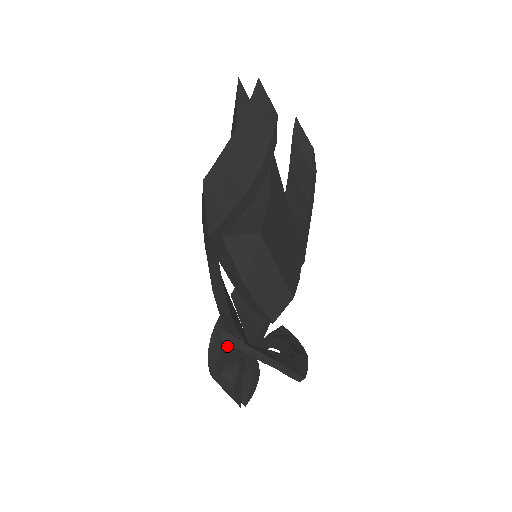
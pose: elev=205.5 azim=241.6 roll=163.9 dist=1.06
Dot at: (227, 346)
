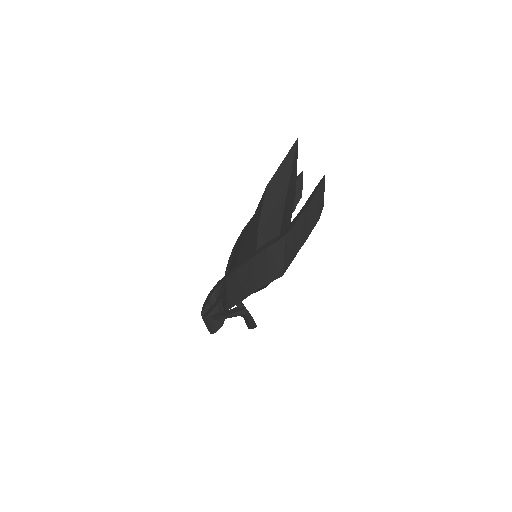
Dot at: occluded
